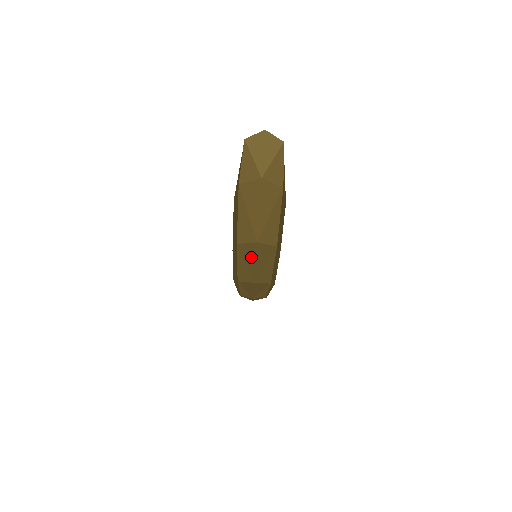
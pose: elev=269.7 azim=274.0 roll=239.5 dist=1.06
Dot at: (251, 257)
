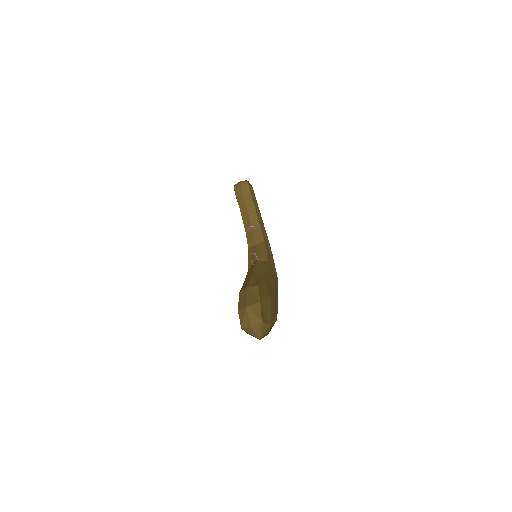
Dot at: occluded
